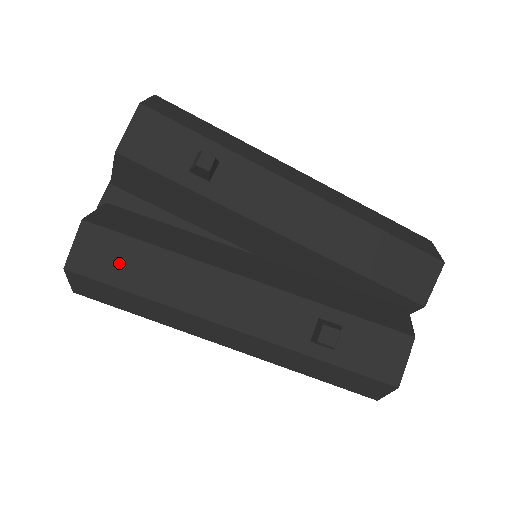
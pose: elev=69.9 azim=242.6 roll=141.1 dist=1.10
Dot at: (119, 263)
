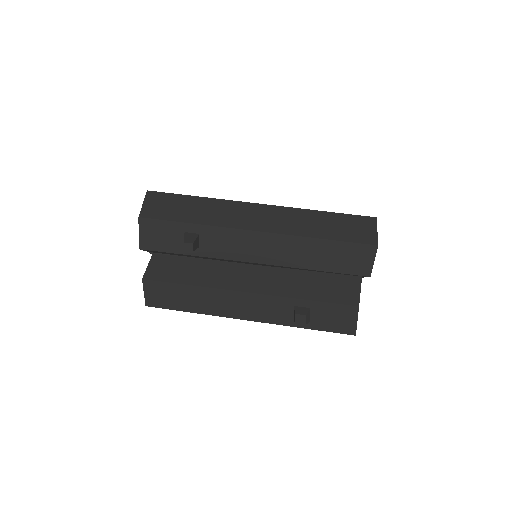
Dot at: (172, 298)
